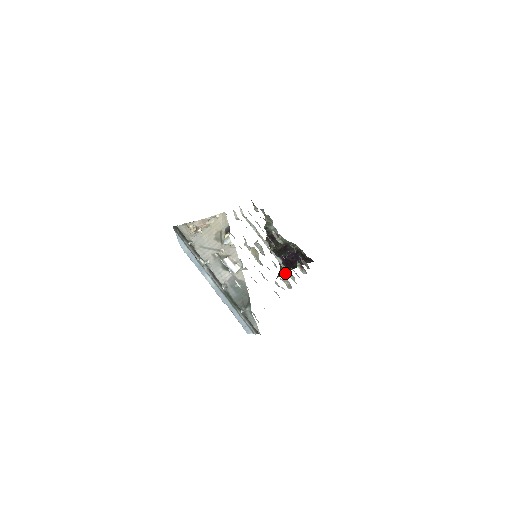
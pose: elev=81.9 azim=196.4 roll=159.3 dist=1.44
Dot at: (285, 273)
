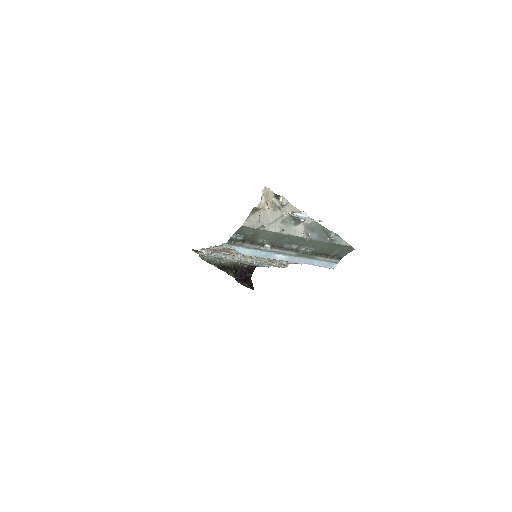
Dot at: (252, 286)
